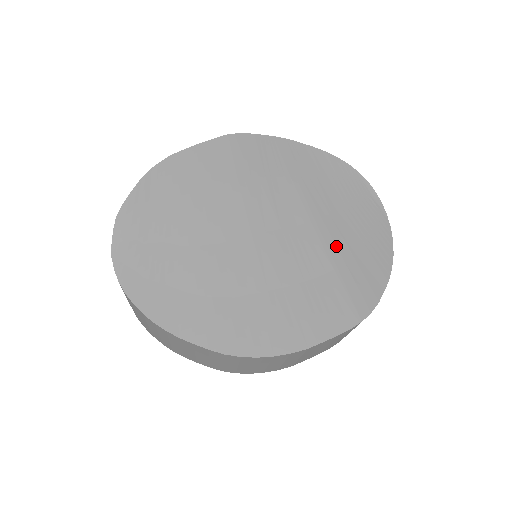
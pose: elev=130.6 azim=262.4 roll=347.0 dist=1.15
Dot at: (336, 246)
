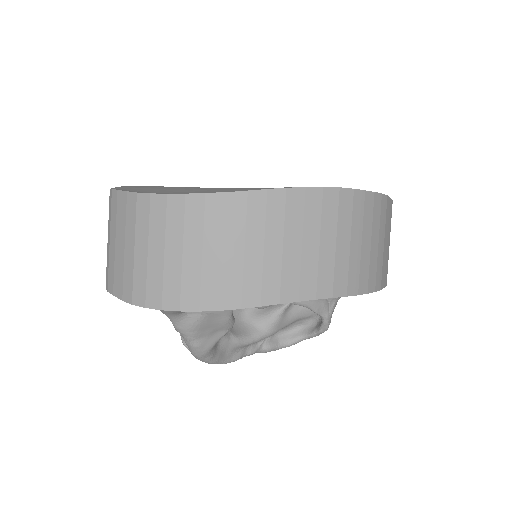
Dot at: occluded
